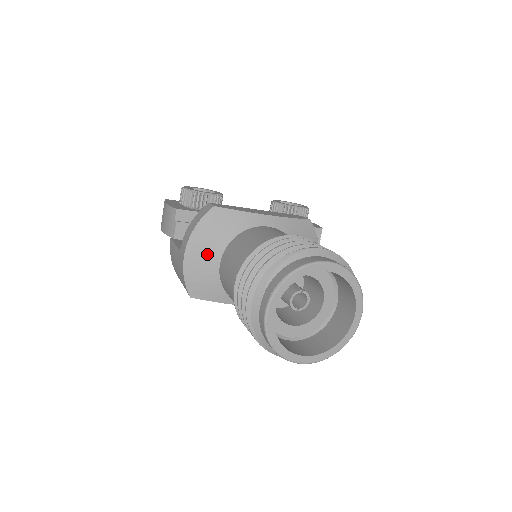
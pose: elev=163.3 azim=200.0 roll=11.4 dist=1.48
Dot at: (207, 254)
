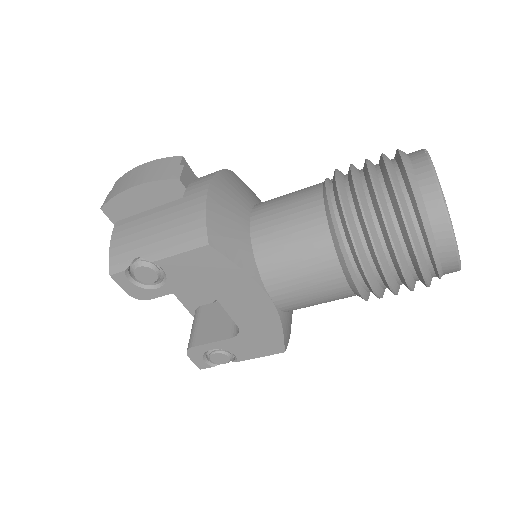
Dot at: (235, 200)
